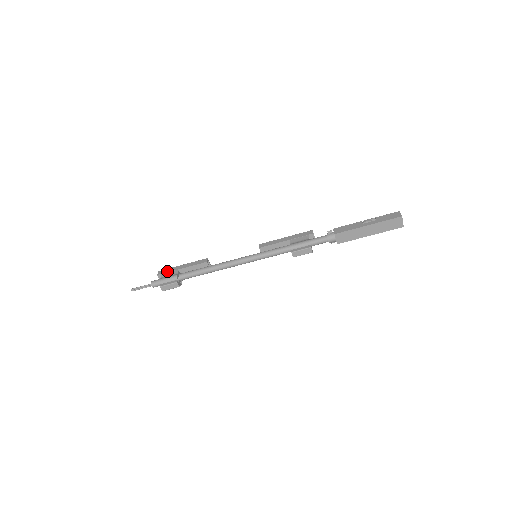
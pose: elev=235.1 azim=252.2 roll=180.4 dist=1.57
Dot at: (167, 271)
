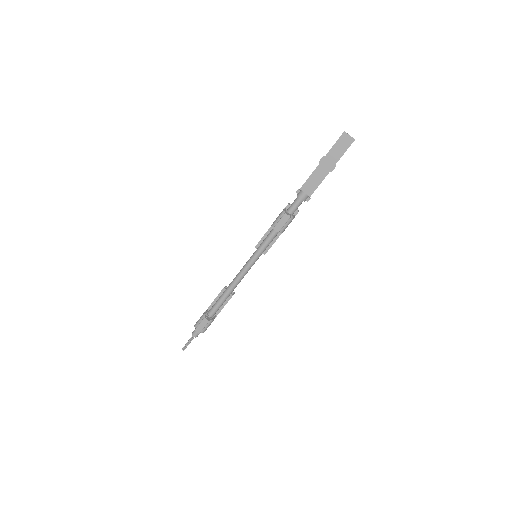
Dot at: occluded
